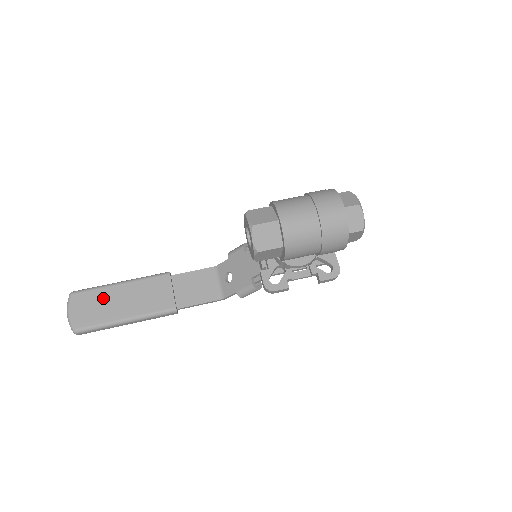
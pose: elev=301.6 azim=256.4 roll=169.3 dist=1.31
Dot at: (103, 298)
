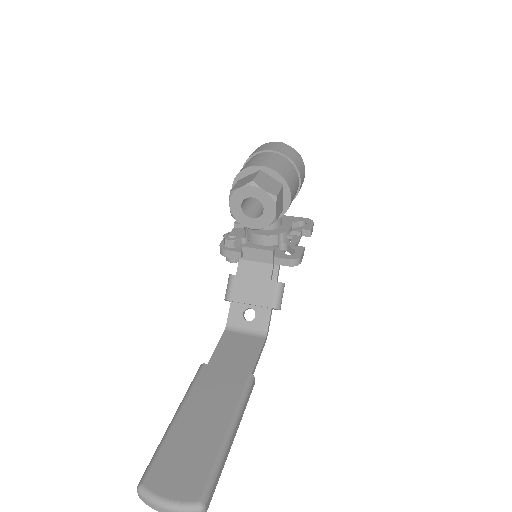
Dot at: (180, 445)
